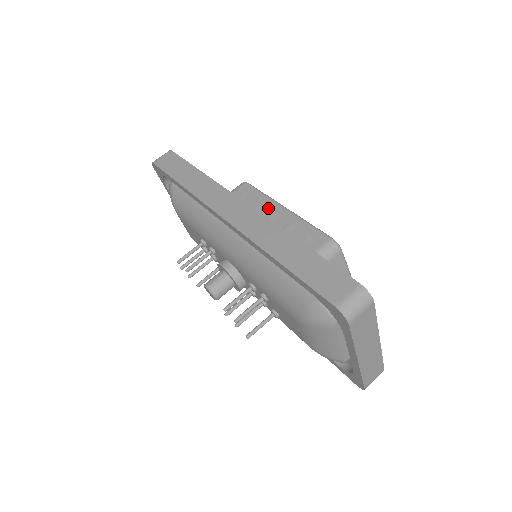
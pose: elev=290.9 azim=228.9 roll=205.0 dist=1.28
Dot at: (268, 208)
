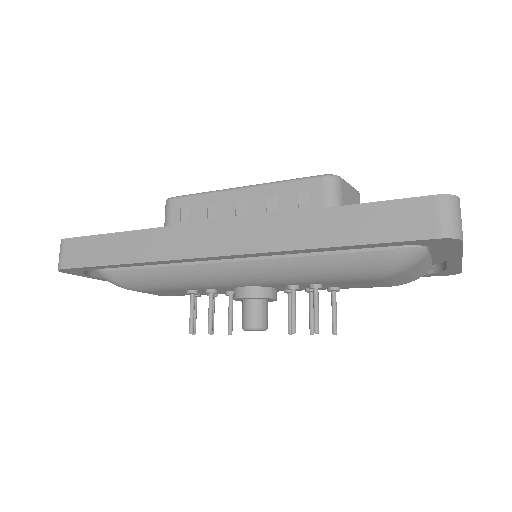
Dot at: (226, 203)
